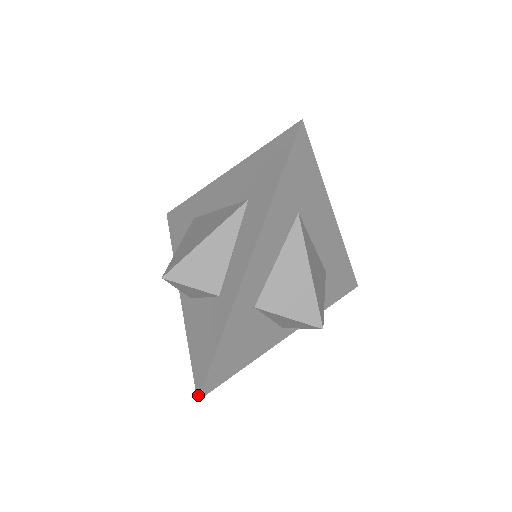
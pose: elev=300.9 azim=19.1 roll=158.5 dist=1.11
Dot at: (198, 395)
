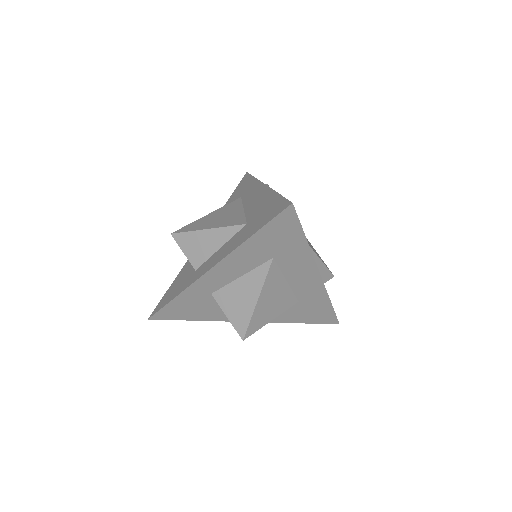
Dot at: (150, 316)
